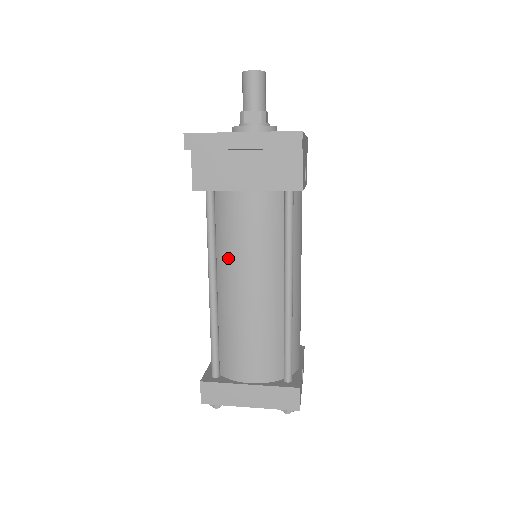
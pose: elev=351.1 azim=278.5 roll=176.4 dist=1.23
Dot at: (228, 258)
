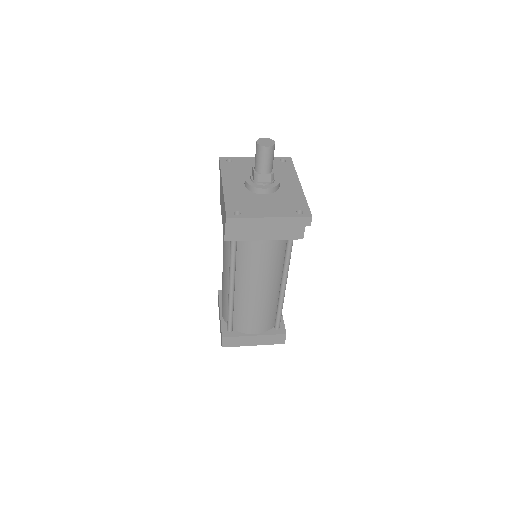
Dot at: (245, 274)
